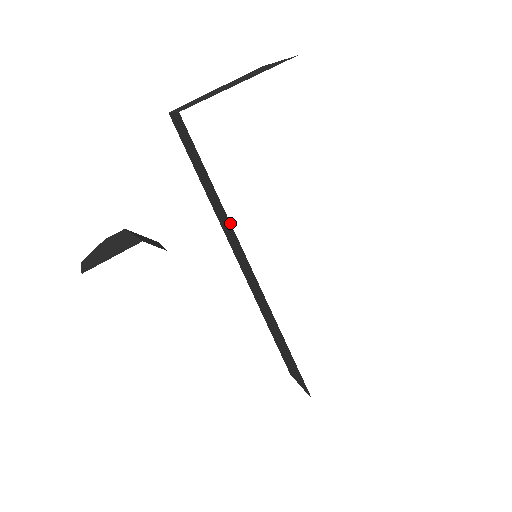
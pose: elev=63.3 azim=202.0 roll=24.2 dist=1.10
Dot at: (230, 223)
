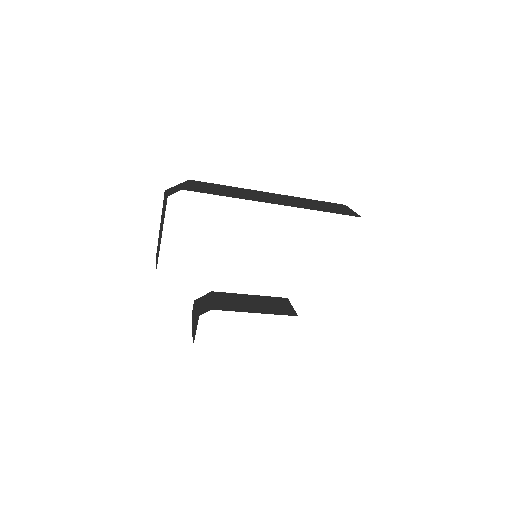
Dot at: occluded
